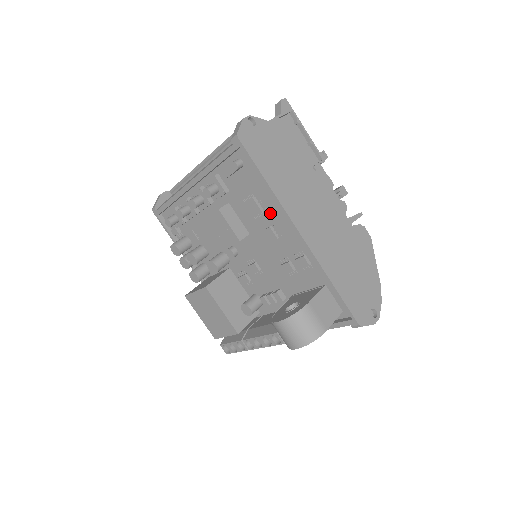
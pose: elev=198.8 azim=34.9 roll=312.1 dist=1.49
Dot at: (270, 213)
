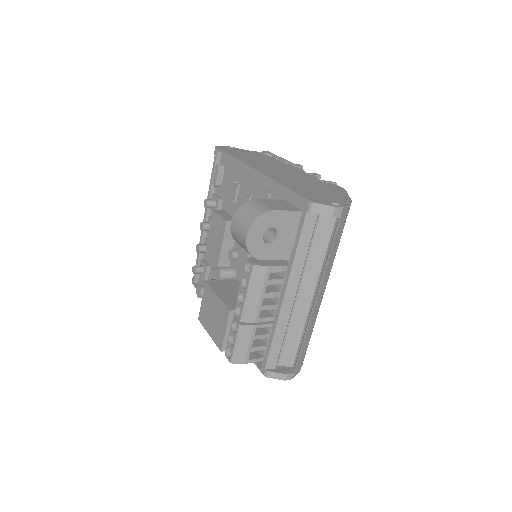
Dot at: (243, 184)
